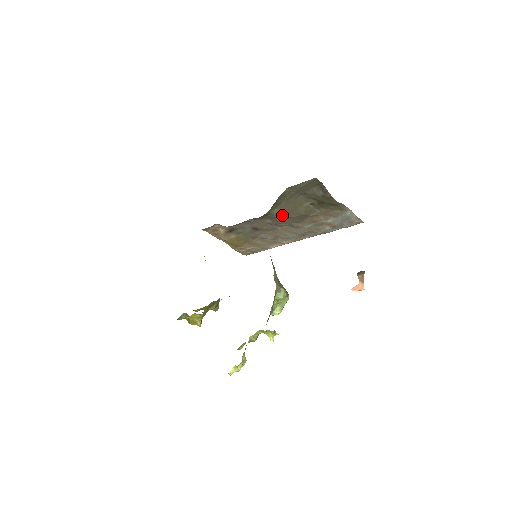
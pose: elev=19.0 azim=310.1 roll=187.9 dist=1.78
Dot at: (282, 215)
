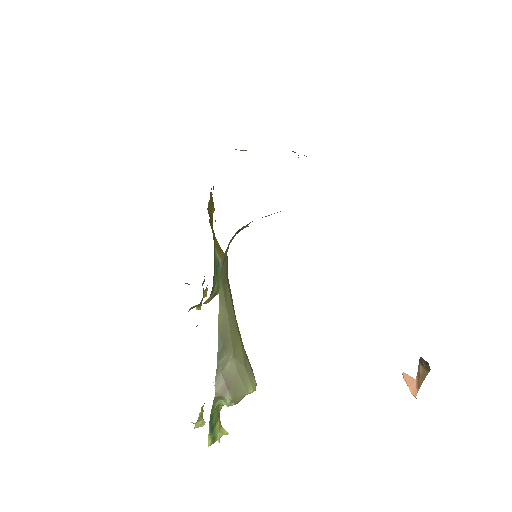
Dot at: occluded
